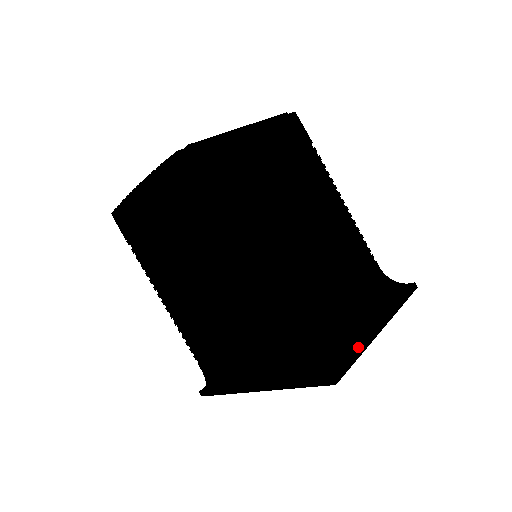
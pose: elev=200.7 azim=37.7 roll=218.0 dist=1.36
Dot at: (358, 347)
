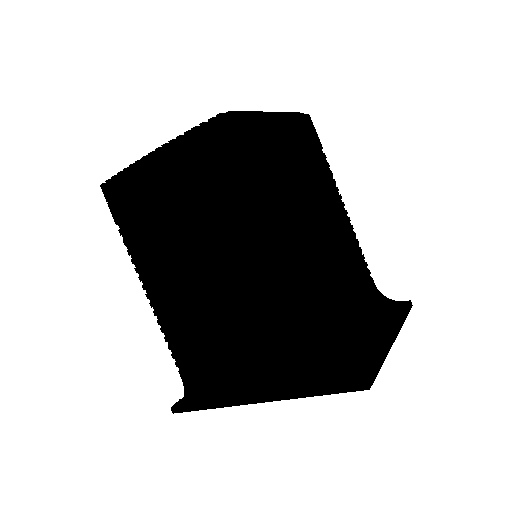
Dot at: (381, 354)
